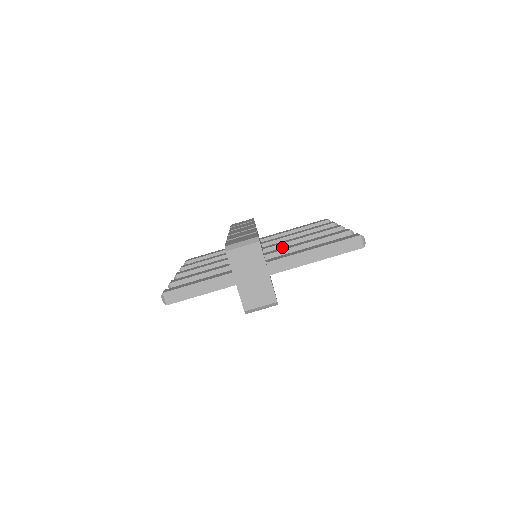
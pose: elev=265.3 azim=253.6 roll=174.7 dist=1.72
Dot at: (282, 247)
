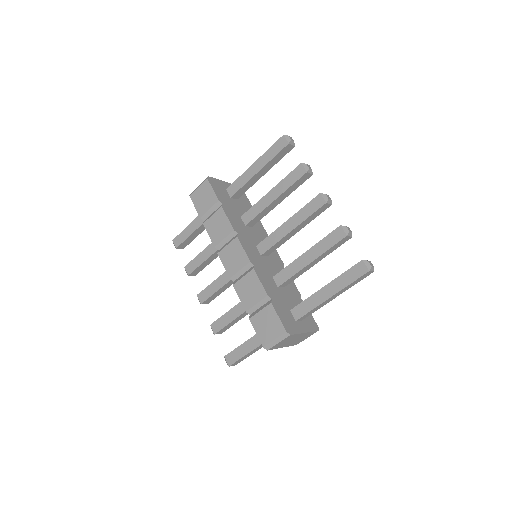
Dot at: (277, 244)
